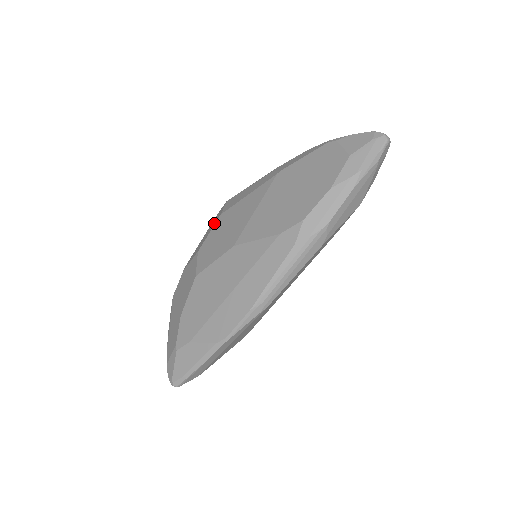
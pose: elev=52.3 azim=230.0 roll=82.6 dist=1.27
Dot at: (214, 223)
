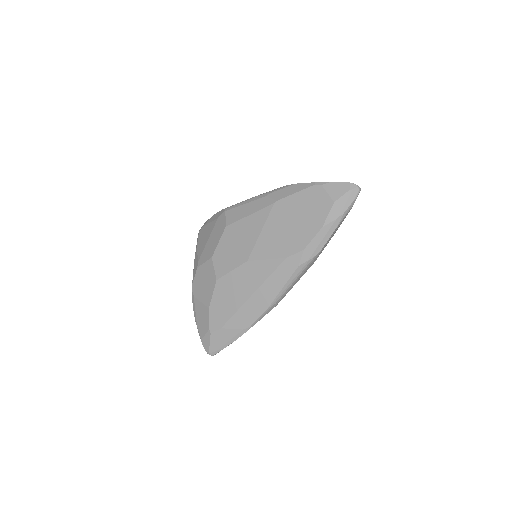
Dot at: (220, 233)
